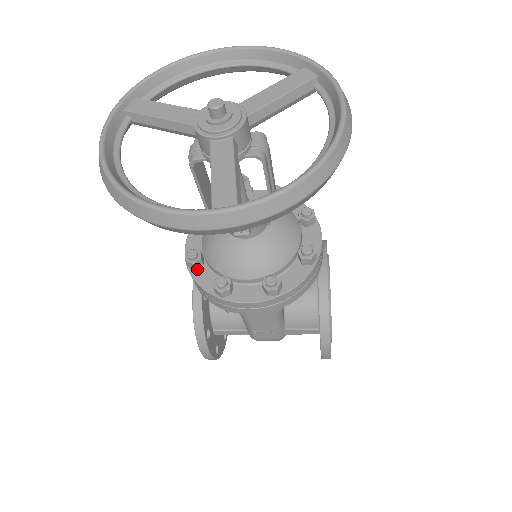
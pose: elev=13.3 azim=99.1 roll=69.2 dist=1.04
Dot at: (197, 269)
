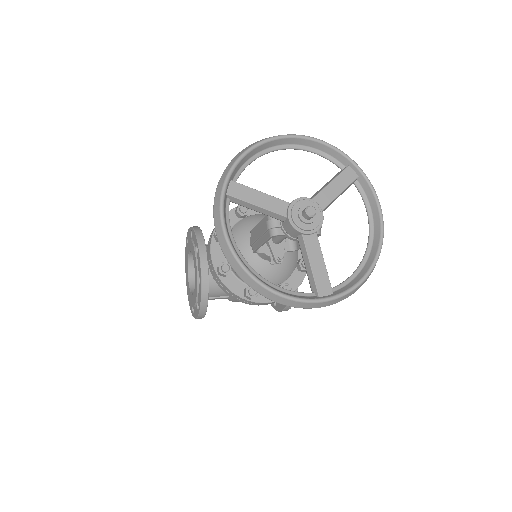
Dot at: (226, 276)
